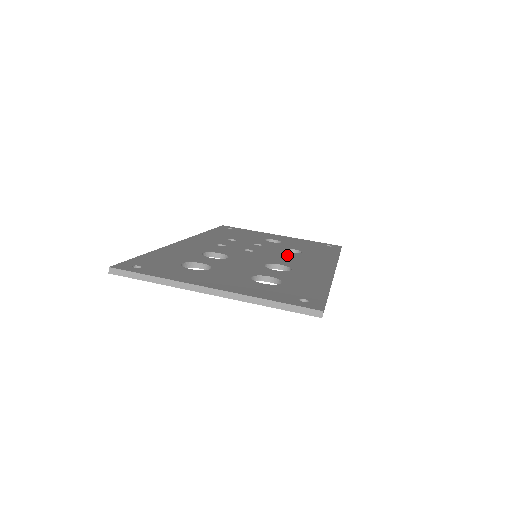
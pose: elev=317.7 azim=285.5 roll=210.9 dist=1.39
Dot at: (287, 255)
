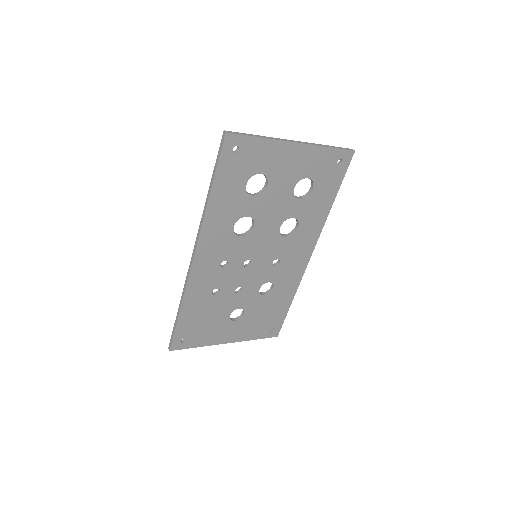
Dot at: occluded
